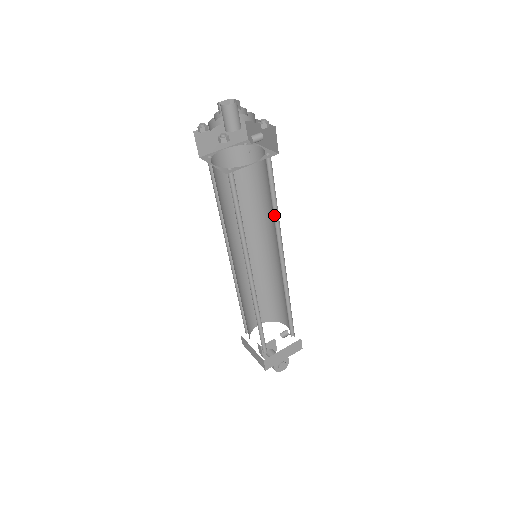
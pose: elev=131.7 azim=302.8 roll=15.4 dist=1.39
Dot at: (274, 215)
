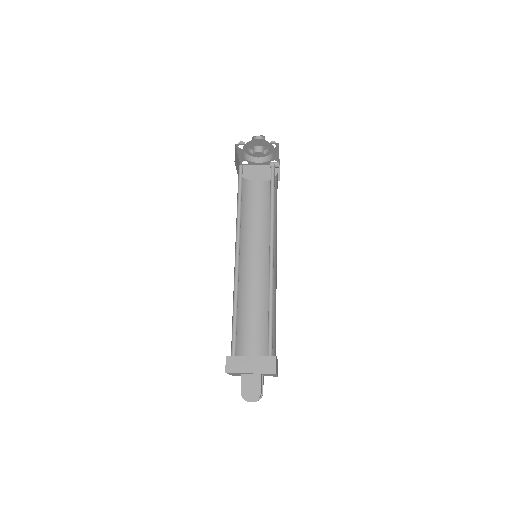
Dot at: (272, 212)
